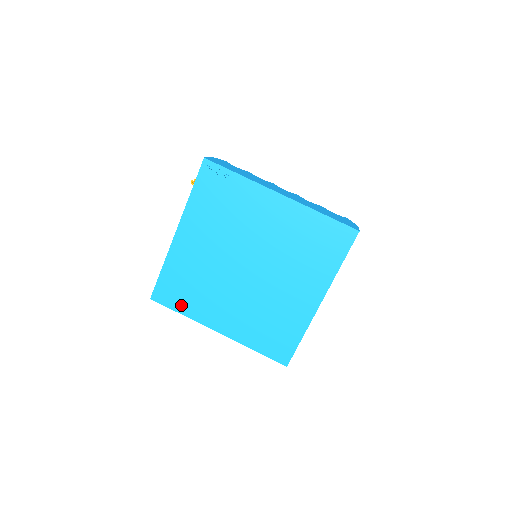
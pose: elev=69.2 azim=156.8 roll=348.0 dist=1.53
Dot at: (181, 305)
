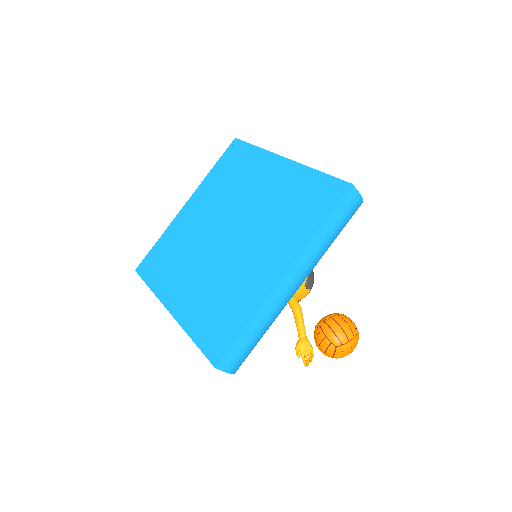
Dot at: (154, 277)
